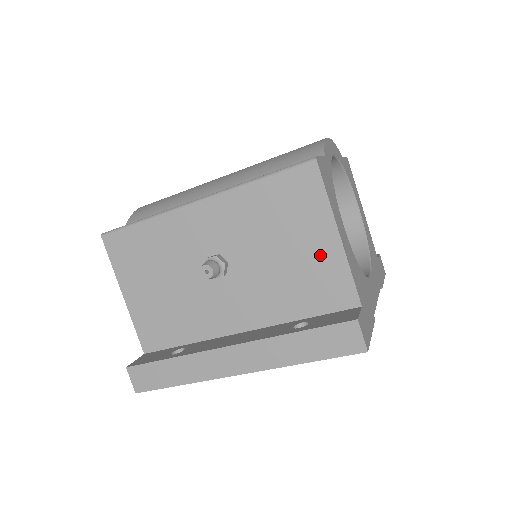
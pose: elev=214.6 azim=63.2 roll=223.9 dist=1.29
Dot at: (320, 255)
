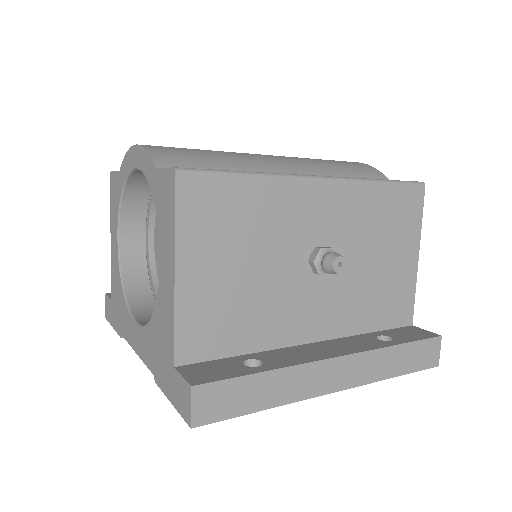
Dot at: (401, 272)
